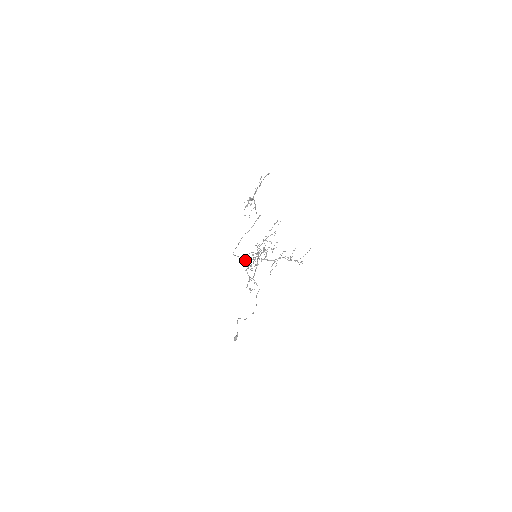
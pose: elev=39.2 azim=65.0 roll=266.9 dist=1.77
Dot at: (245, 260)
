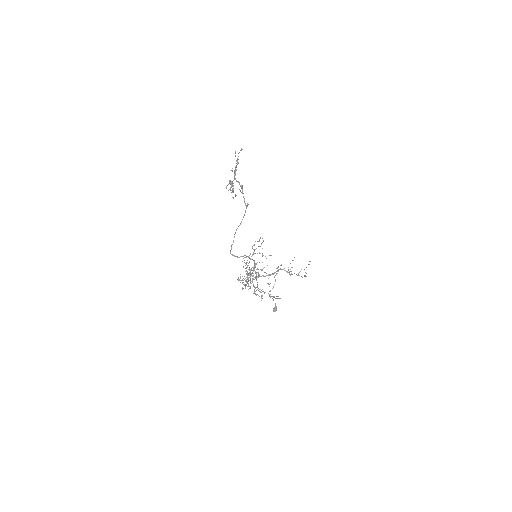
Dot at: (237, 279)
